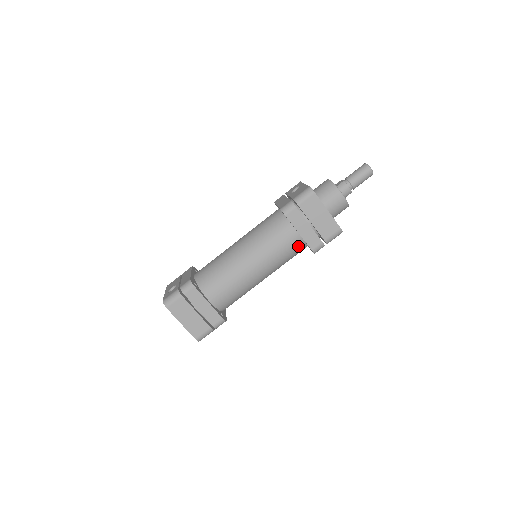
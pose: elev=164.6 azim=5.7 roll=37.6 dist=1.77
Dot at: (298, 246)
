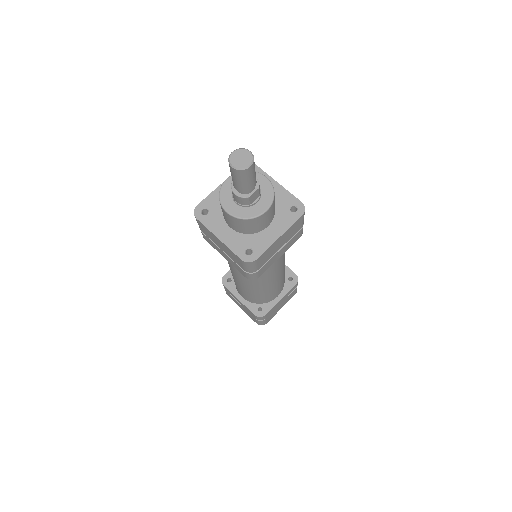
Dot at: occluded
